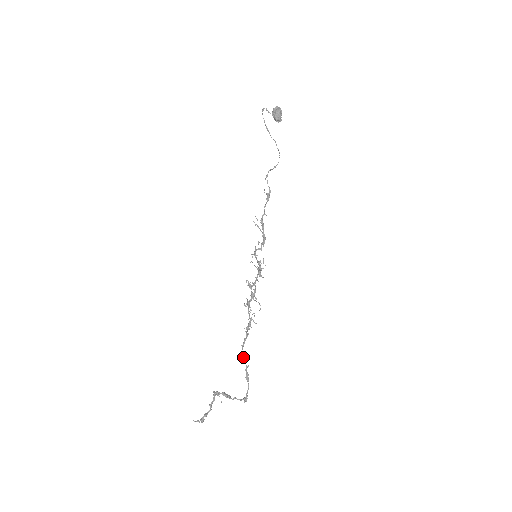
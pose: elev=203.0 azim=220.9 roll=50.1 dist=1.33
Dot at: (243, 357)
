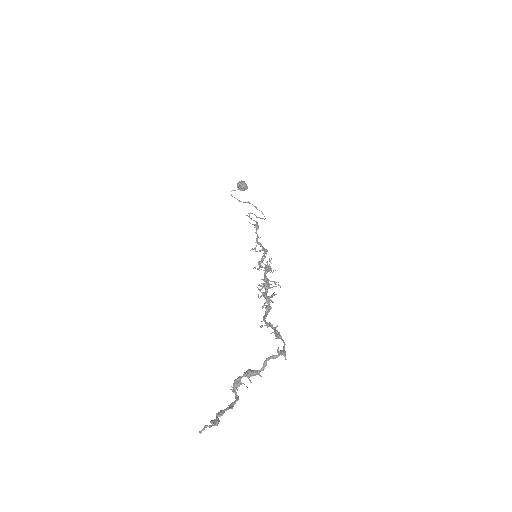
Dot at: (266, 325)
